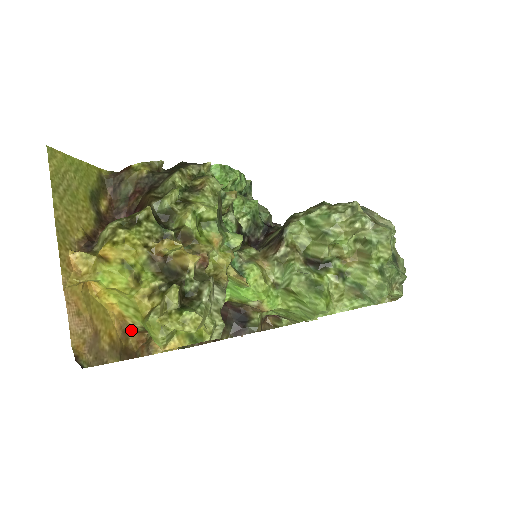
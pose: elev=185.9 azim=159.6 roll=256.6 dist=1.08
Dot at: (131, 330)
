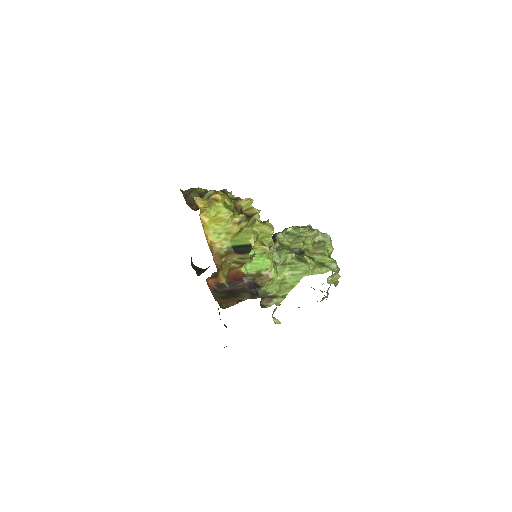
Dot at: (215, 256)
